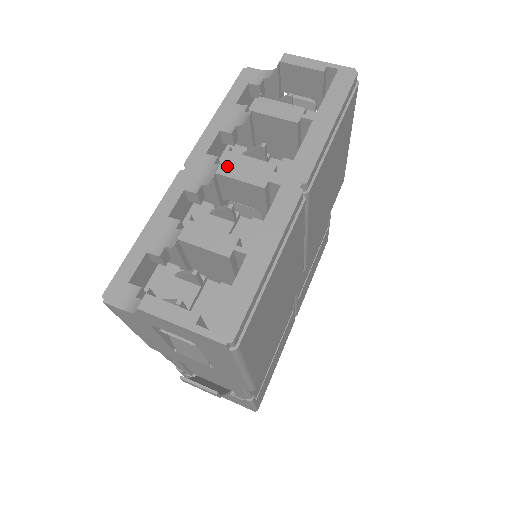
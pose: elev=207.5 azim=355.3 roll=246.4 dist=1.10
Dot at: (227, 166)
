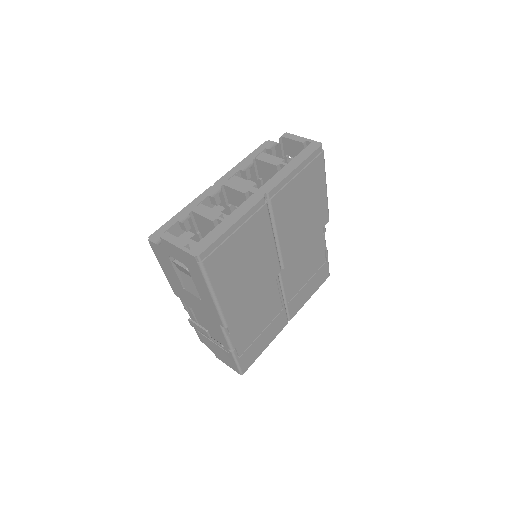
Dot at: (230, 182)
